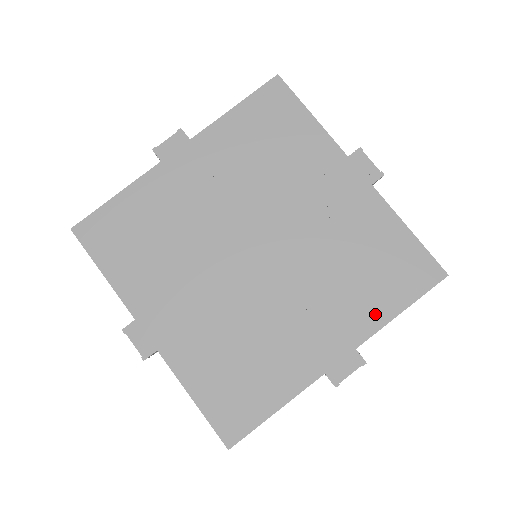
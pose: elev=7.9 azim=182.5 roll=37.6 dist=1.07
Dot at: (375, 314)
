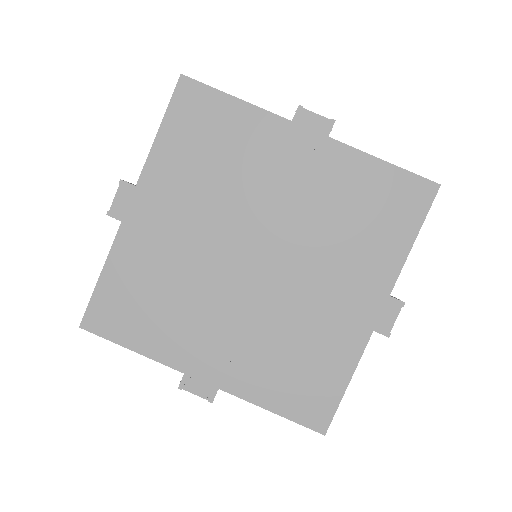
Dot at: (391, 256)
